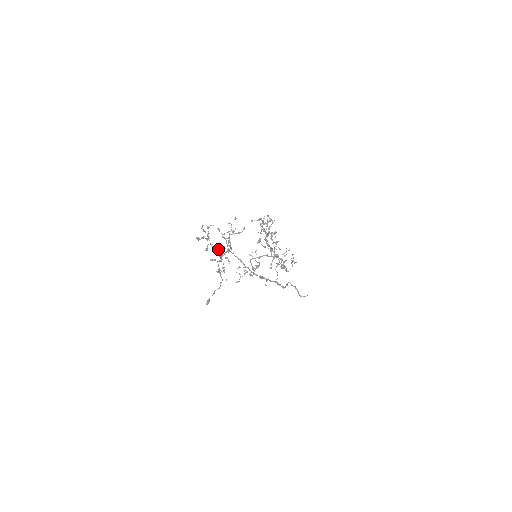
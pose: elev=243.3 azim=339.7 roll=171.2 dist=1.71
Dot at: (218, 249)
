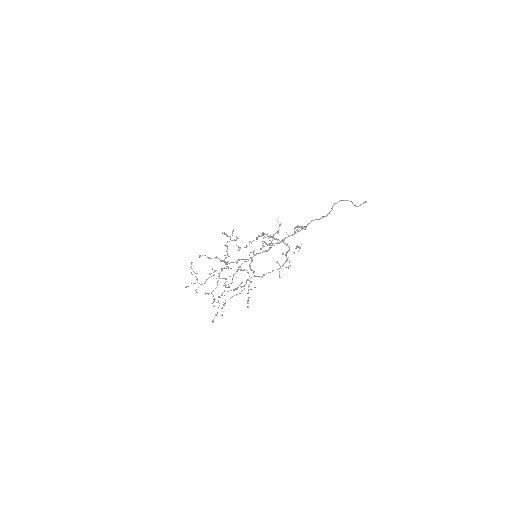
Dot at: occluded
